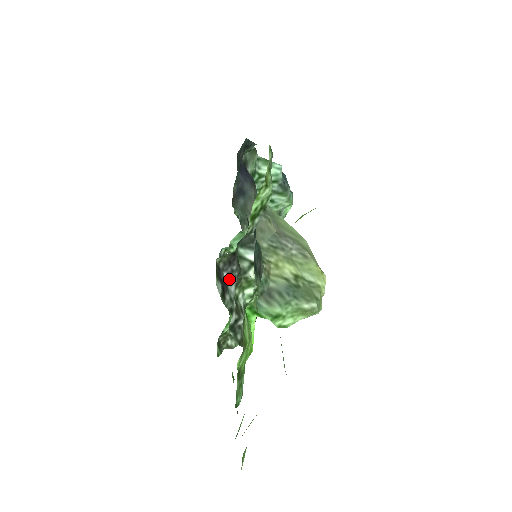
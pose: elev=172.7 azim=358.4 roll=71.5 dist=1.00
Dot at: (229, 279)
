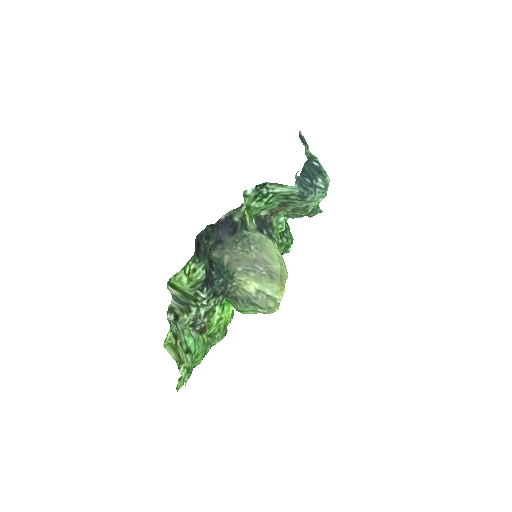
Dot at: occluded
